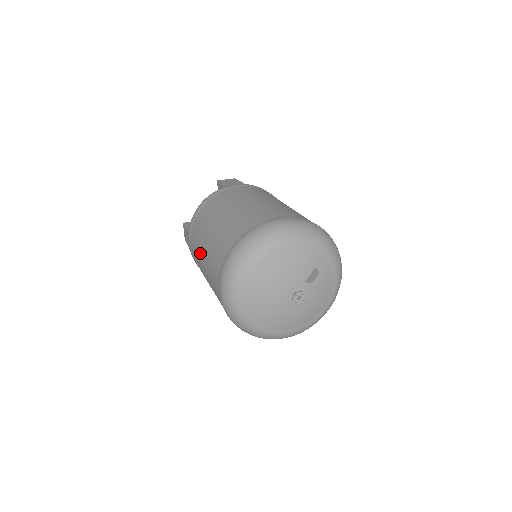
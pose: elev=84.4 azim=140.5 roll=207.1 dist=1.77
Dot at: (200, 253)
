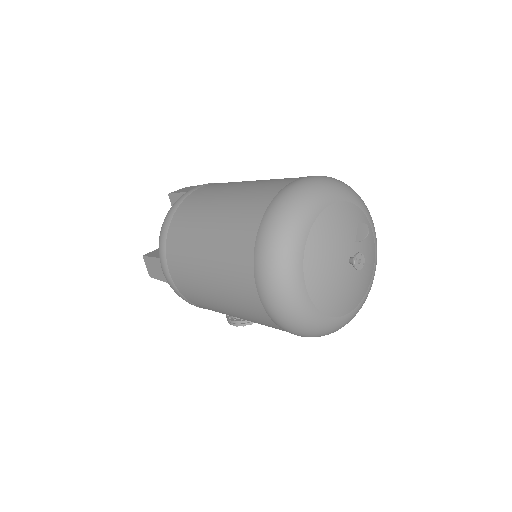
Dot at: (197, 268)
